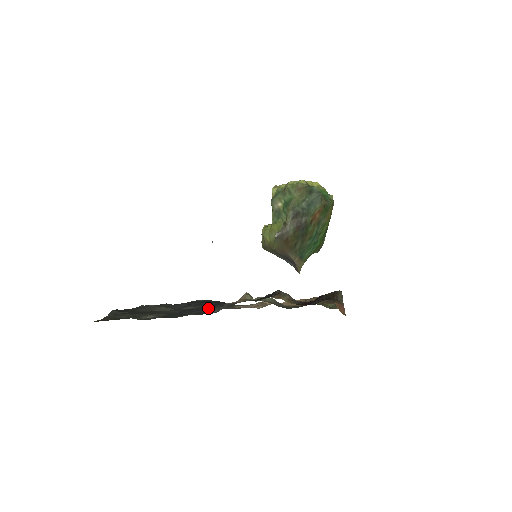
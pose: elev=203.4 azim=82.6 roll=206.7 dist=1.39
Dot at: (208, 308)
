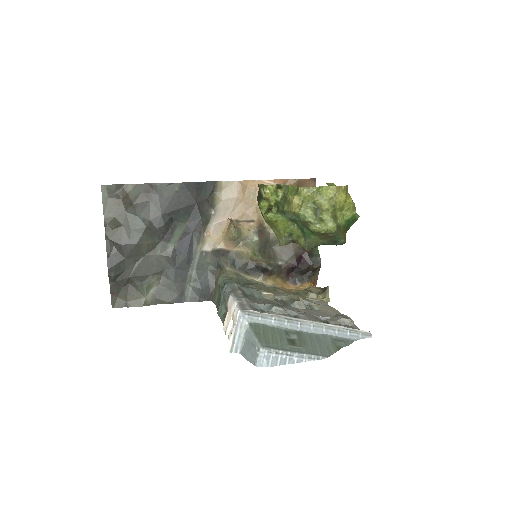
Dot at: (194, 235)
